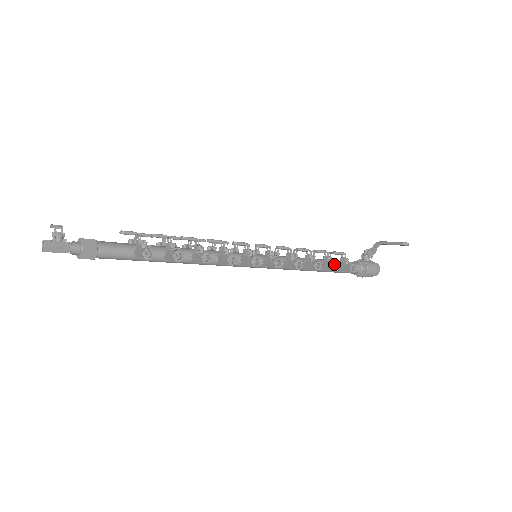
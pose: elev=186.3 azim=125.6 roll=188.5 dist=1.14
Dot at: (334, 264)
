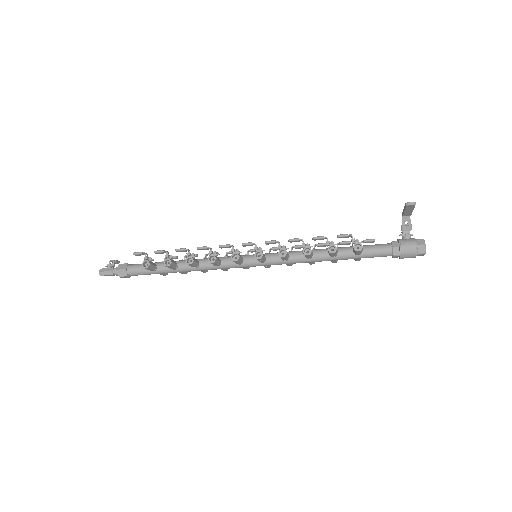
Dot at: (329, 246)
